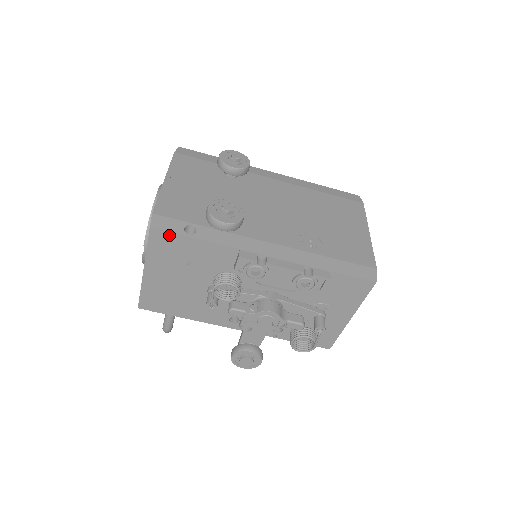
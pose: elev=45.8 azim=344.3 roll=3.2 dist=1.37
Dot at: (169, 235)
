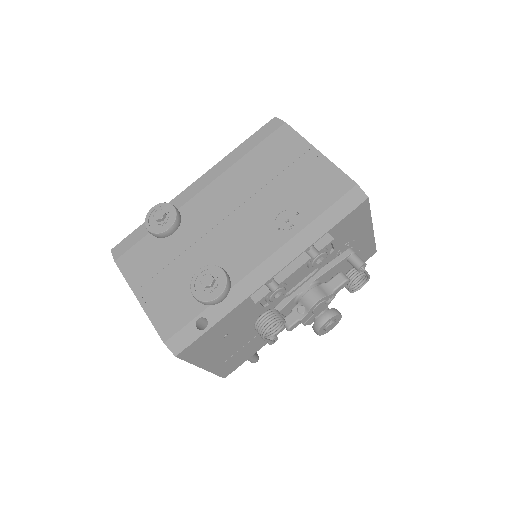
Dot at: (193, 345)
